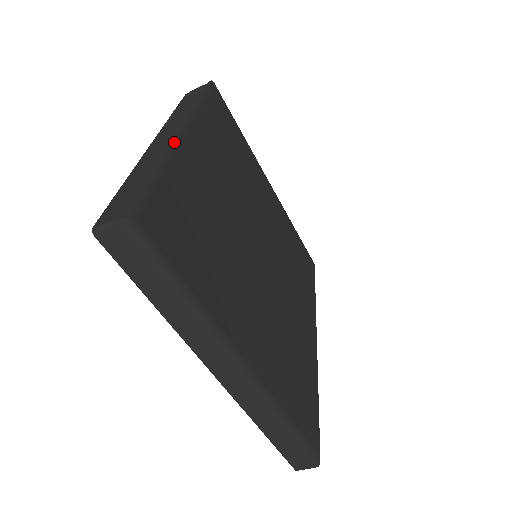
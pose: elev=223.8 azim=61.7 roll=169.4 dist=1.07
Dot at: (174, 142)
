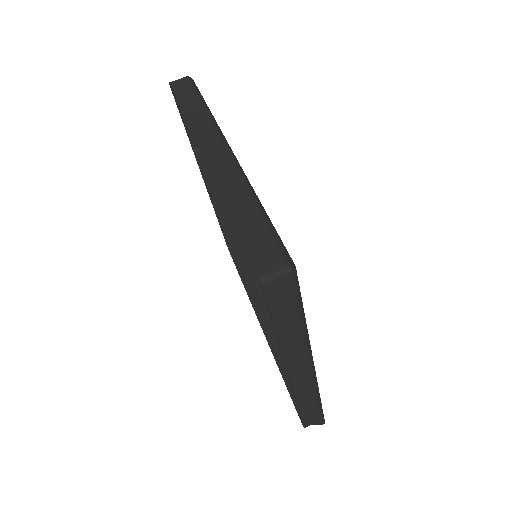
Dot at: occluded
